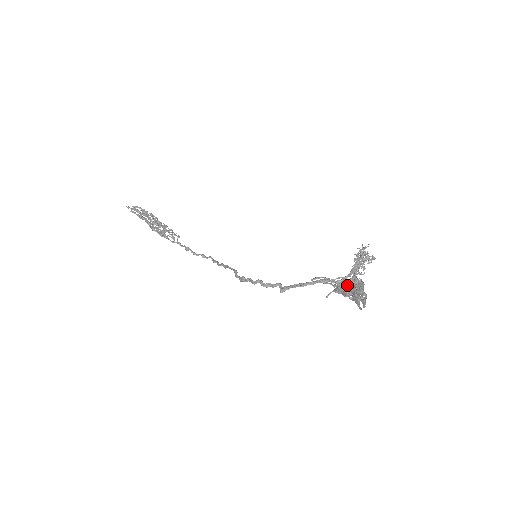
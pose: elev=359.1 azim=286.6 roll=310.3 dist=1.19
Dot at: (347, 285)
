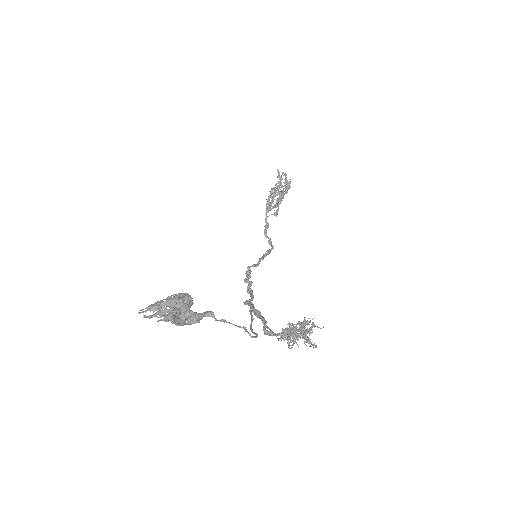
Dot at: (180, 298)
